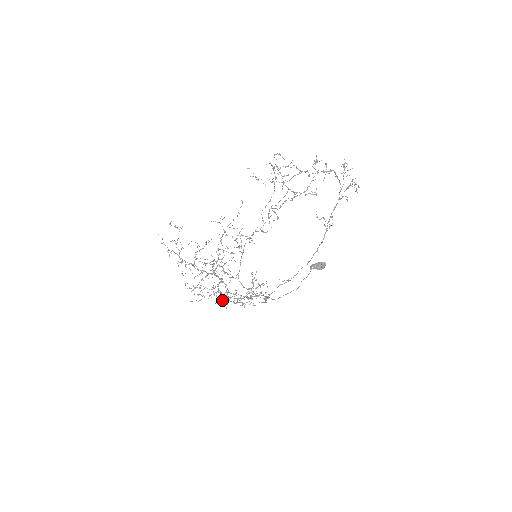
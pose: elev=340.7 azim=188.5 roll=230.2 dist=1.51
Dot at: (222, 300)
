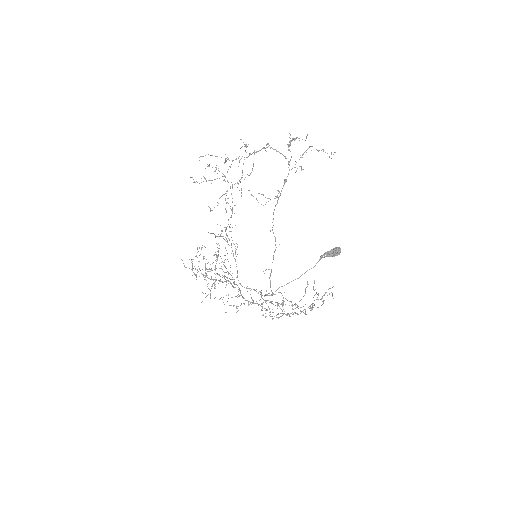
Dot at: (262, 310)
